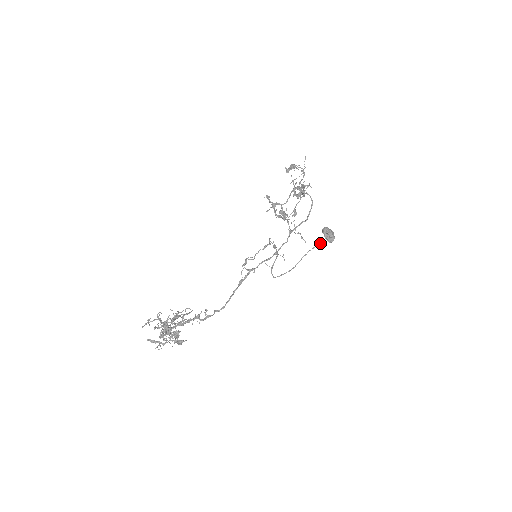
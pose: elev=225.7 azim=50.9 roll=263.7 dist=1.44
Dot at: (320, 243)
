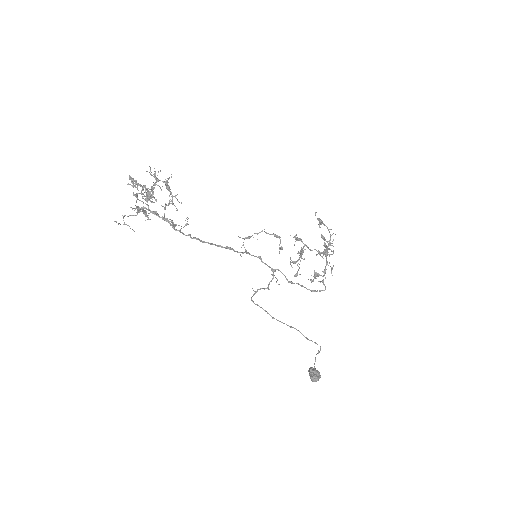
Dot at: occluded
